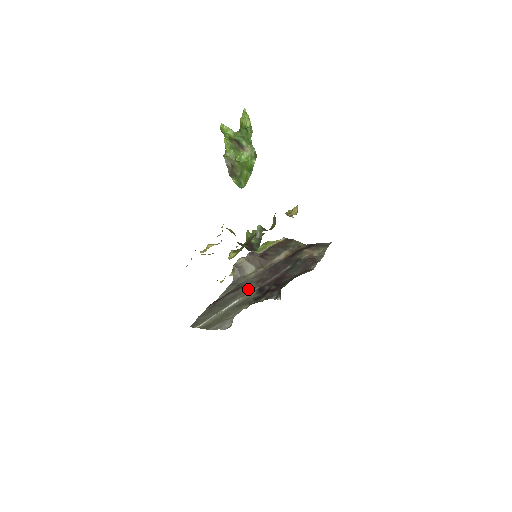
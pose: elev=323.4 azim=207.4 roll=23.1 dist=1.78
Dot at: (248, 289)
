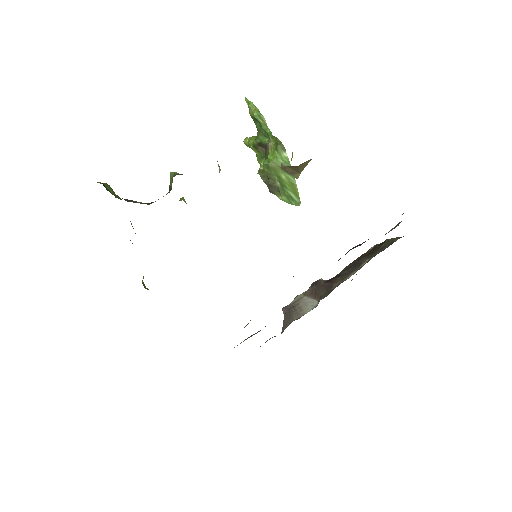
Dot at: occluded
